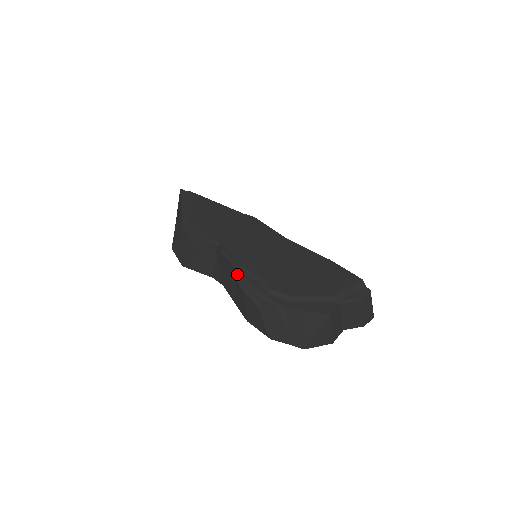
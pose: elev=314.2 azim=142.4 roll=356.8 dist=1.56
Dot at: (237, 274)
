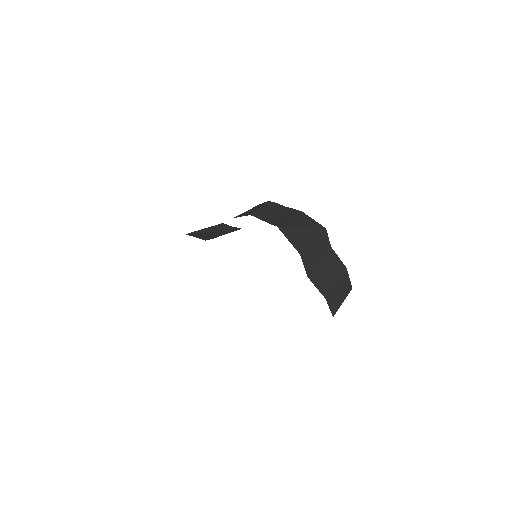
Dot at: occluded
